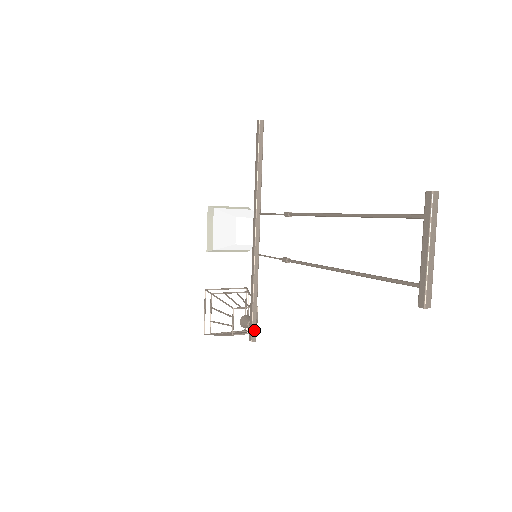
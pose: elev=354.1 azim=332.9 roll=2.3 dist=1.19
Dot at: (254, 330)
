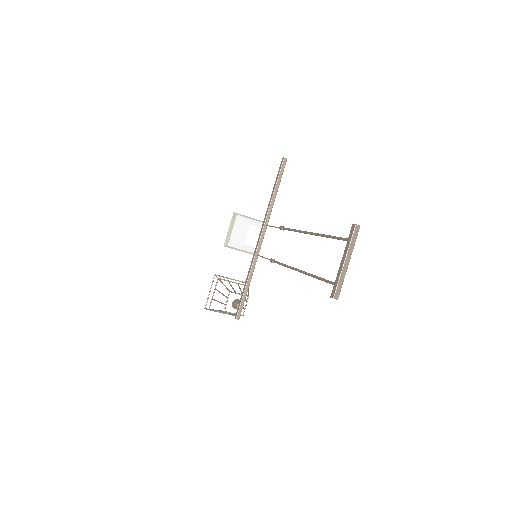
Dot at: (240, 311)
